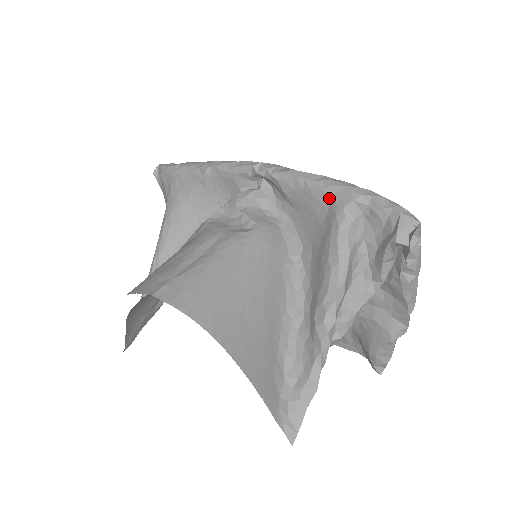
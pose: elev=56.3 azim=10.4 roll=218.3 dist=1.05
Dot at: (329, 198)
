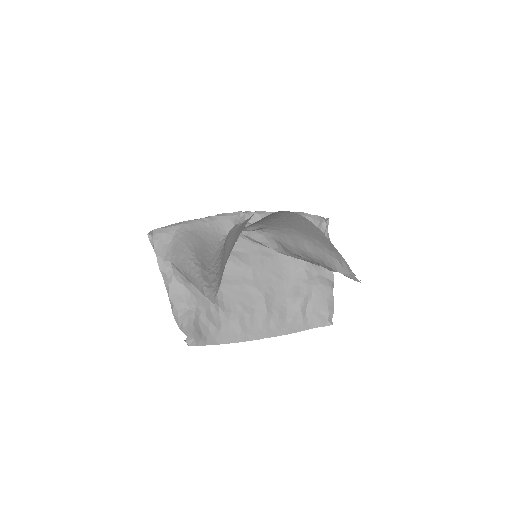
Dot at: occluded
